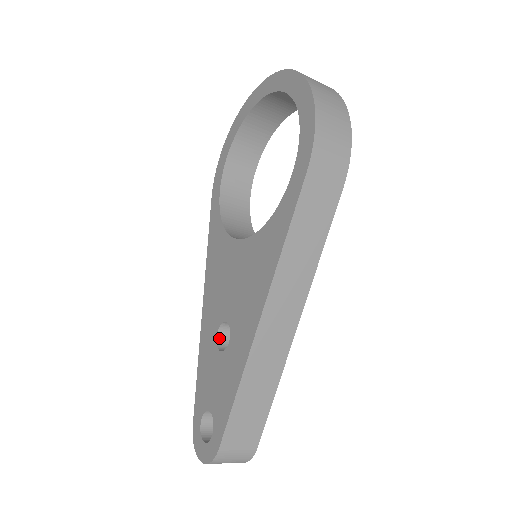
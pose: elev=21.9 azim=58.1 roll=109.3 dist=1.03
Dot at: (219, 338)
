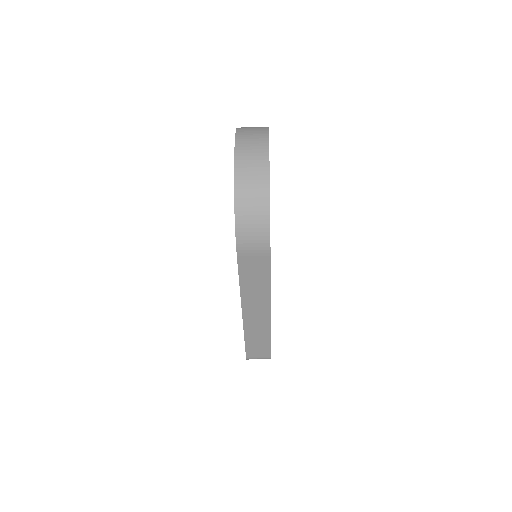
Dot at: occluded
